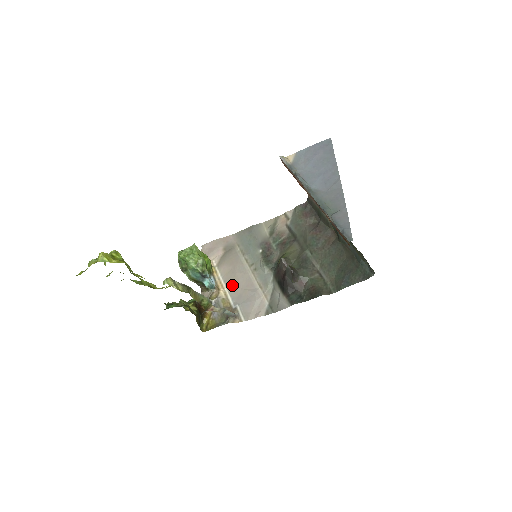
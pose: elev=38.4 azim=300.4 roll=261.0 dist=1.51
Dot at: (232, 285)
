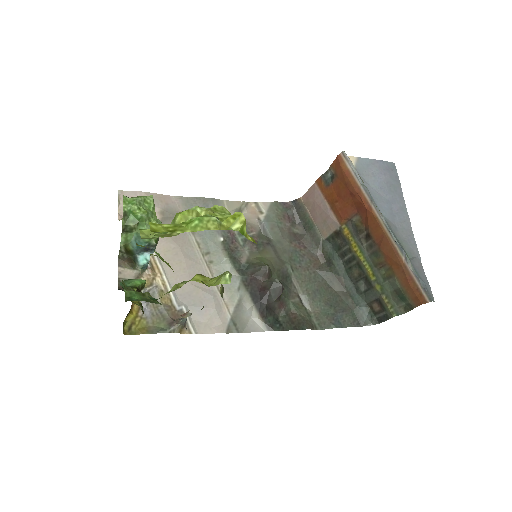
Dot at: (175, 273)
